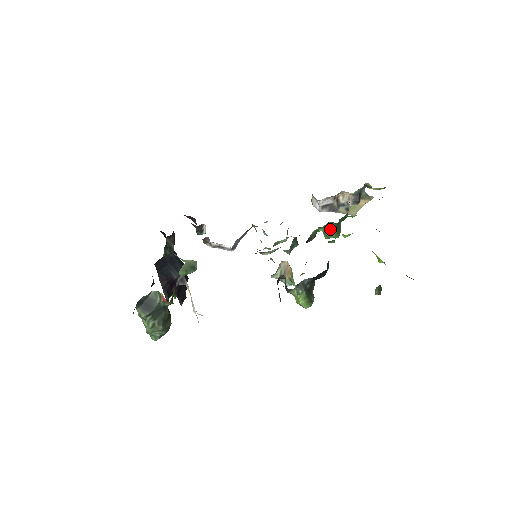
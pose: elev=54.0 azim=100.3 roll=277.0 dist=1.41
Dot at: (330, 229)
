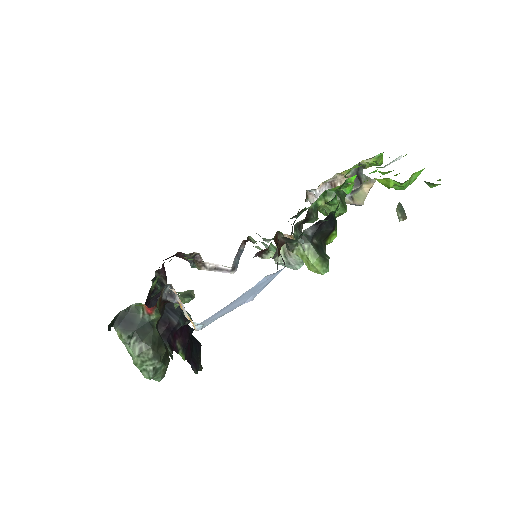
Dot at: occluded
